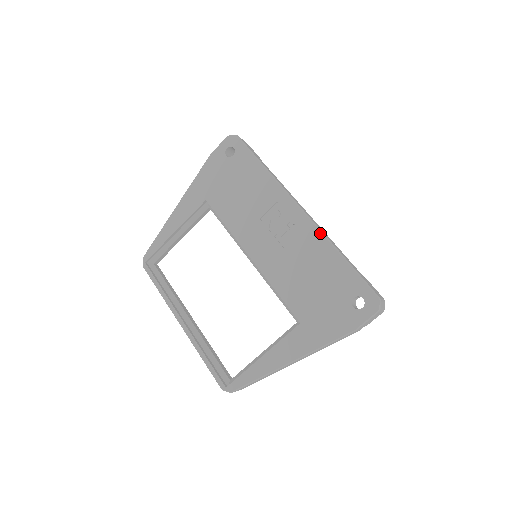
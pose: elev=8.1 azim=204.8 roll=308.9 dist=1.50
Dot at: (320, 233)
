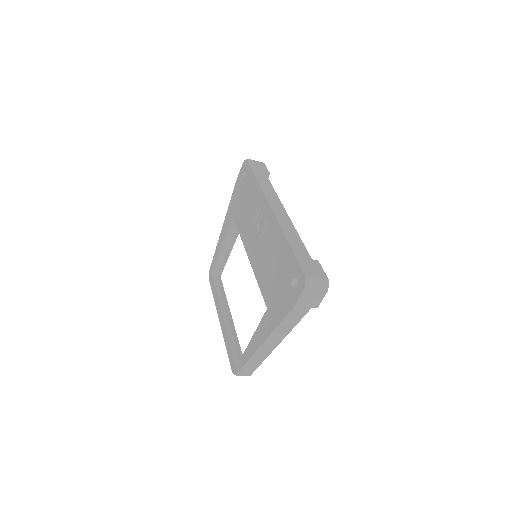
Dot at: (278, 225)
